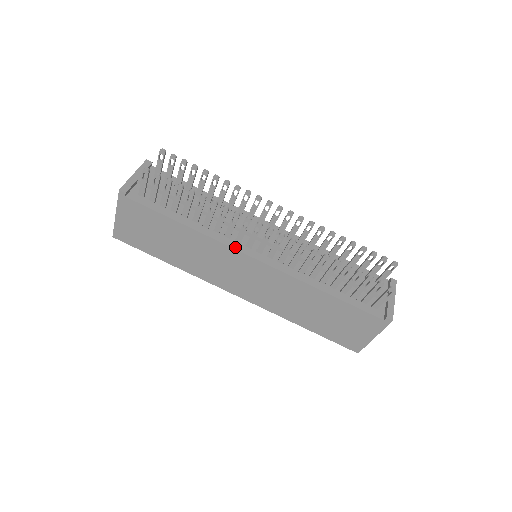
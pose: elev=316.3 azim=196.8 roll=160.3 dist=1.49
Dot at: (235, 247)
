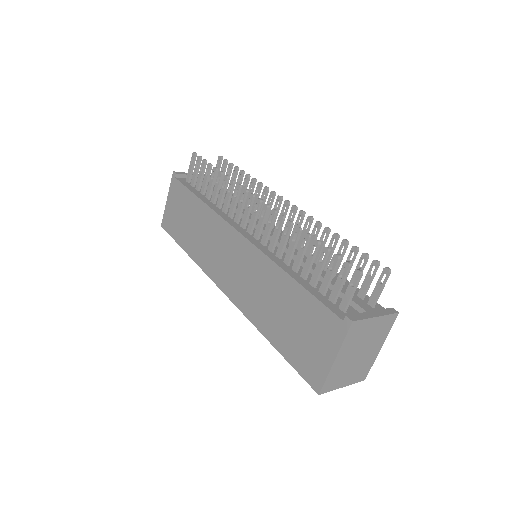
Dot at: (229, 222)
